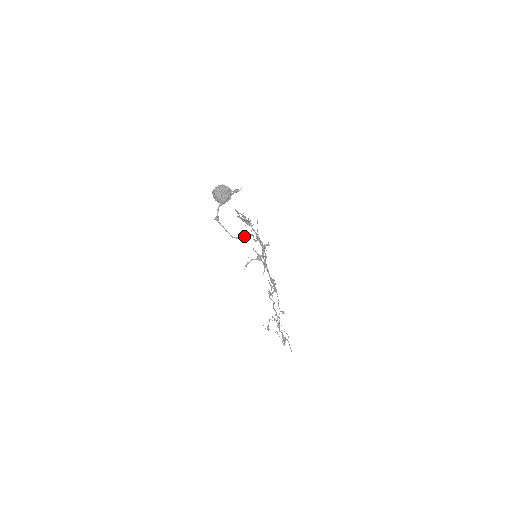
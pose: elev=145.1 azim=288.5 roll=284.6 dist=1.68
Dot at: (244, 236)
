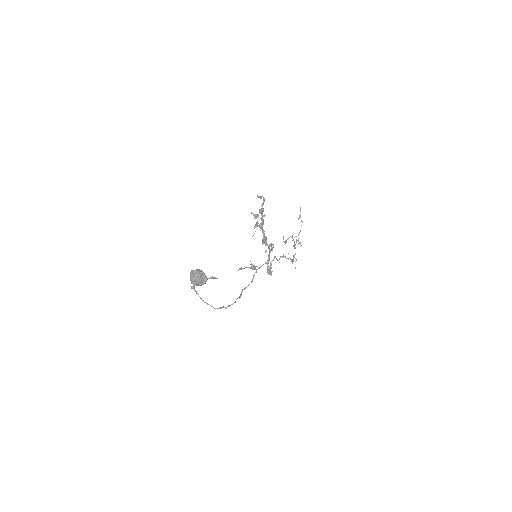
Dot at: (213, 307)
